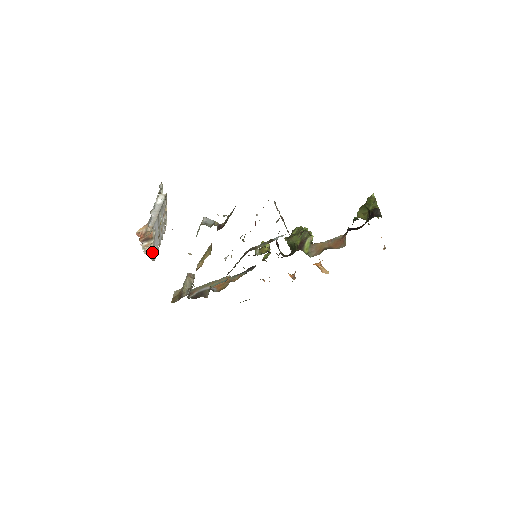
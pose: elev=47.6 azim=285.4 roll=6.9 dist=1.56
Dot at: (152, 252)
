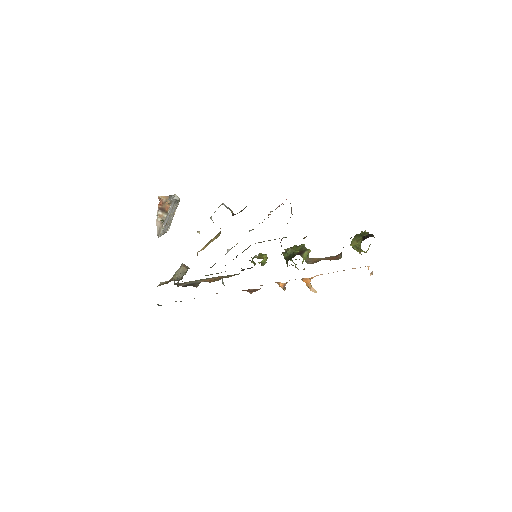
Dot at: (161, 227)
